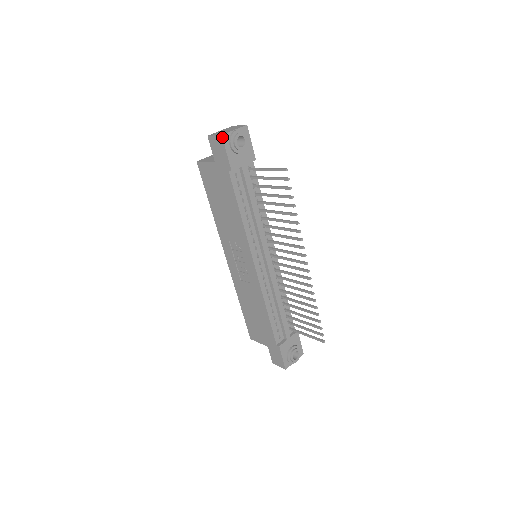
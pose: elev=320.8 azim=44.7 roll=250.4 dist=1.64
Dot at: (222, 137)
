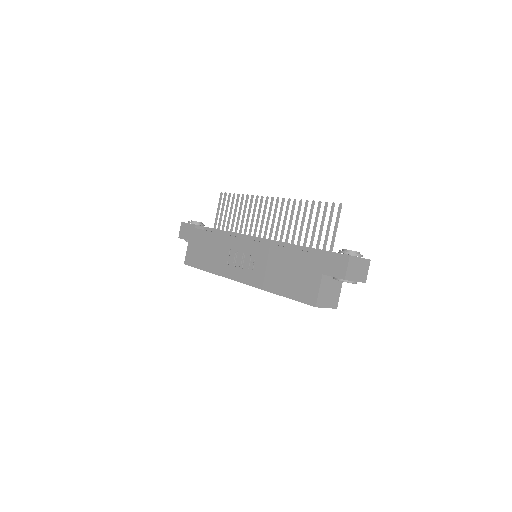
Dot at: (182, 222)
